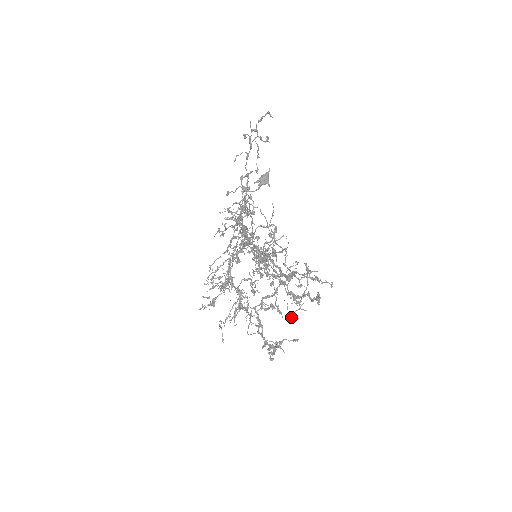
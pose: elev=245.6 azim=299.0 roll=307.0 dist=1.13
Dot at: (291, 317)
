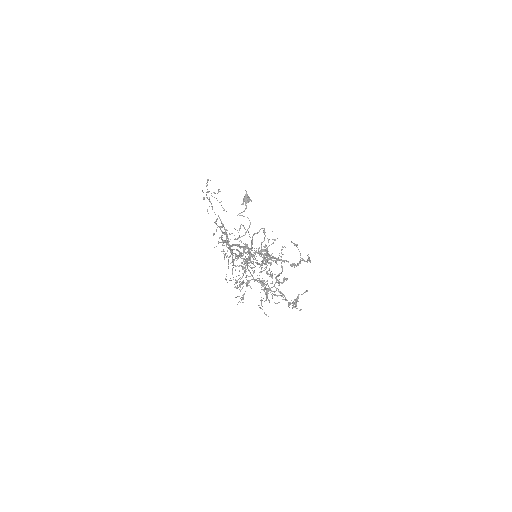
Dot at: occluded
